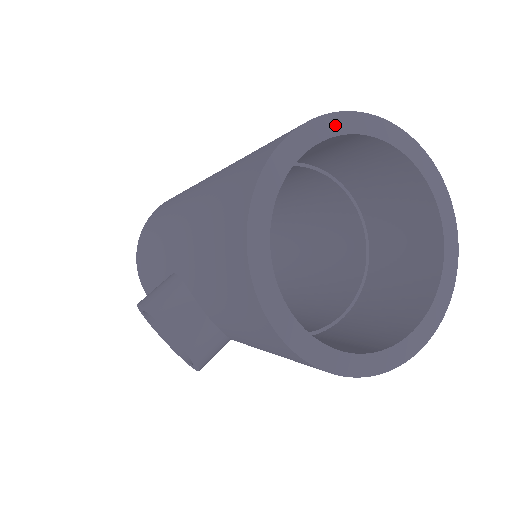
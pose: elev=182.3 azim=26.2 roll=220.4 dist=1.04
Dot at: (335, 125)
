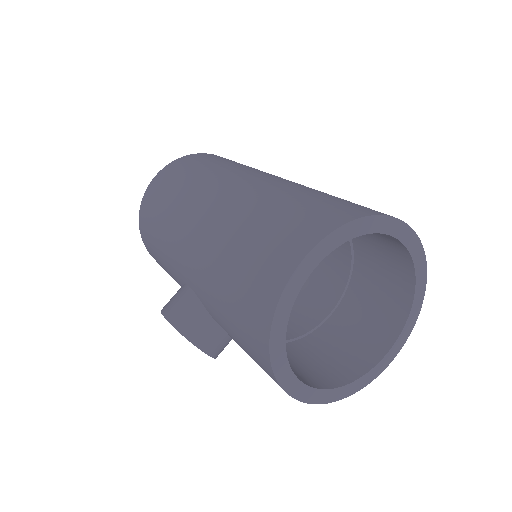
Dot at: (340, 237)
